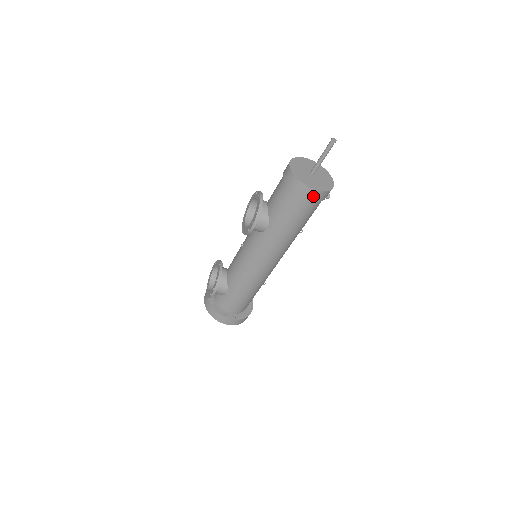
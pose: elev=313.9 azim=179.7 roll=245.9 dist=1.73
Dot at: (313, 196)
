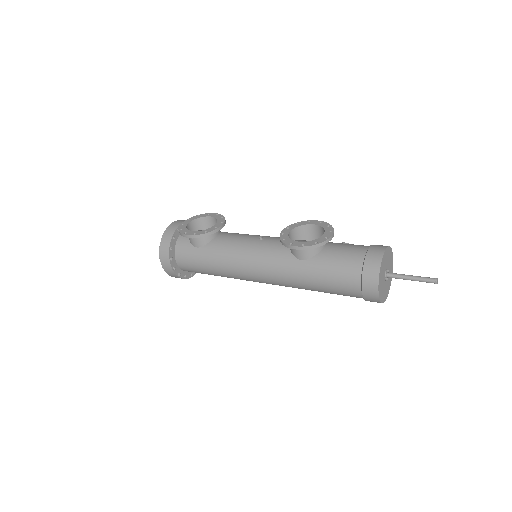
Dot at: (369, 292)
